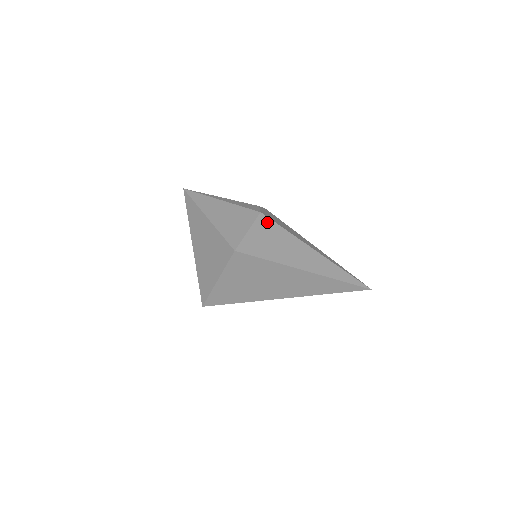
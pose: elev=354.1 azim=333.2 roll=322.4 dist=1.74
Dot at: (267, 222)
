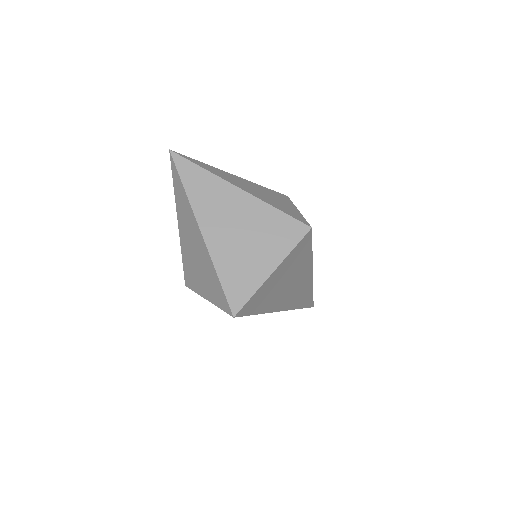
Dot at: occluded
